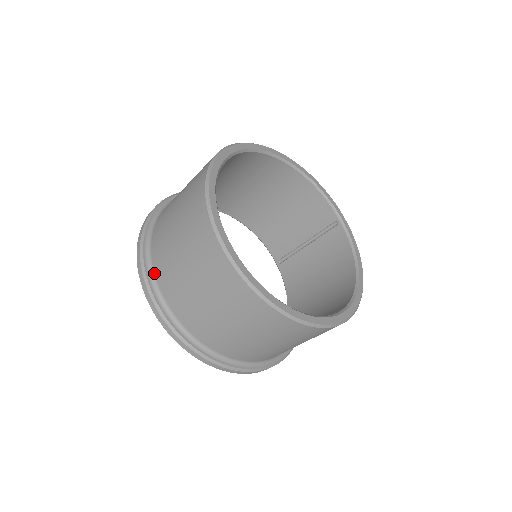
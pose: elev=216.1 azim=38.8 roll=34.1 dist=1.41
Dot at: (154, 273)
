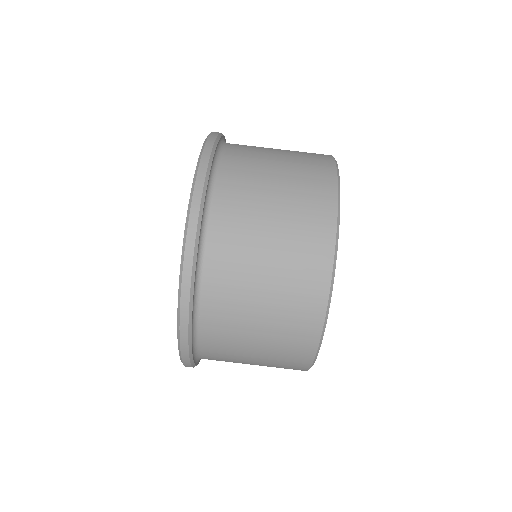
Dot at: occluded
